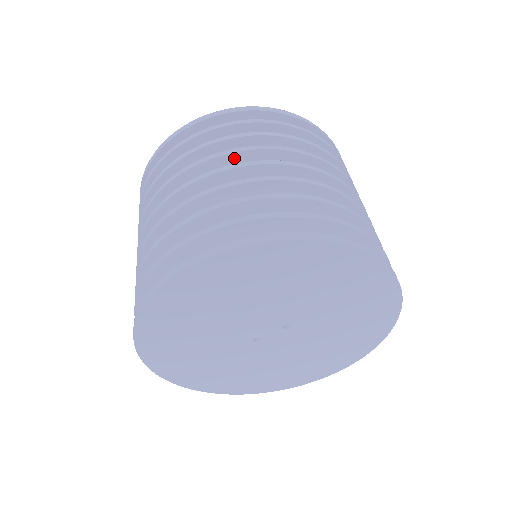
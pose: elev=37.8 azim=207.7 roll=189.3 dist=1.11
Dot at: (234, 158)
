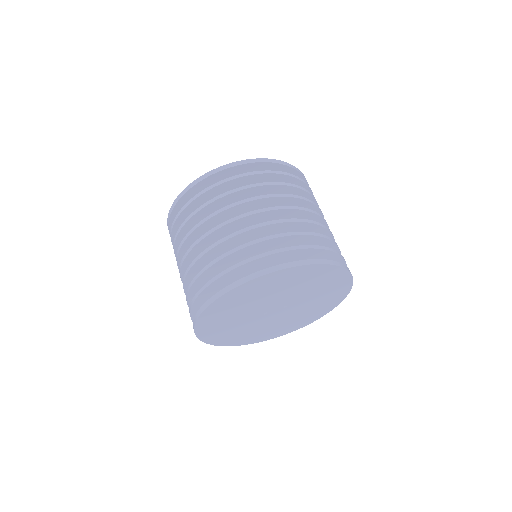
Dot at: (270, 200)
